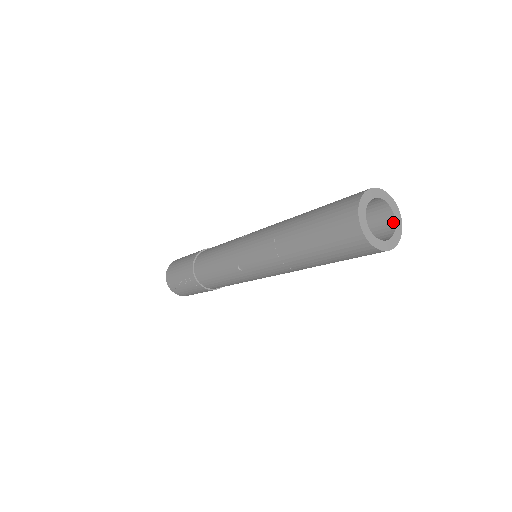
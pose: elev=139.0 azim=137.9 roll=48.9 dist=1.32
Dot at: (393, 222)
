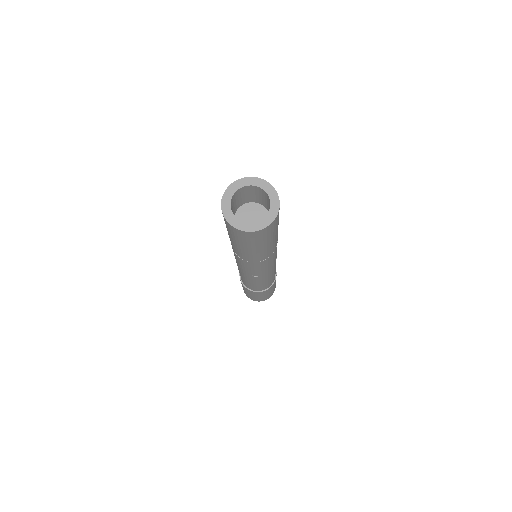
Dot at: (266, 215)
